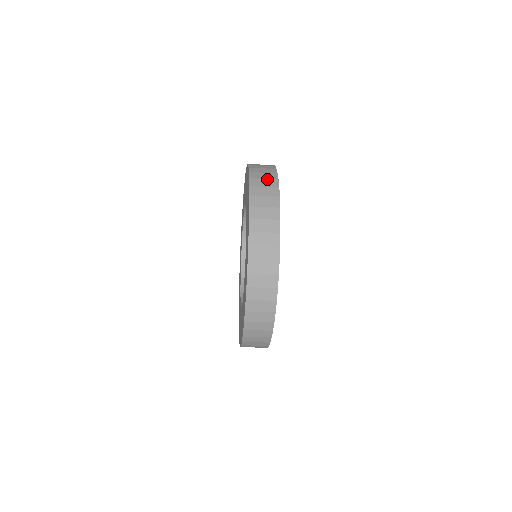
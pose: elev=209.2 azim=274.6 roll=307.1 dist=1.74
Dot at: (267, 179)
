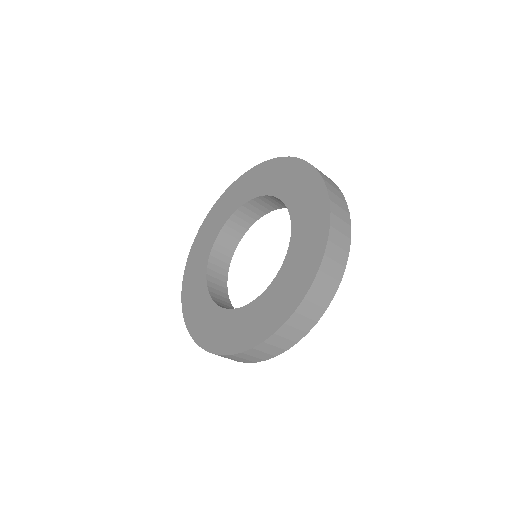
Dot at: occluded
